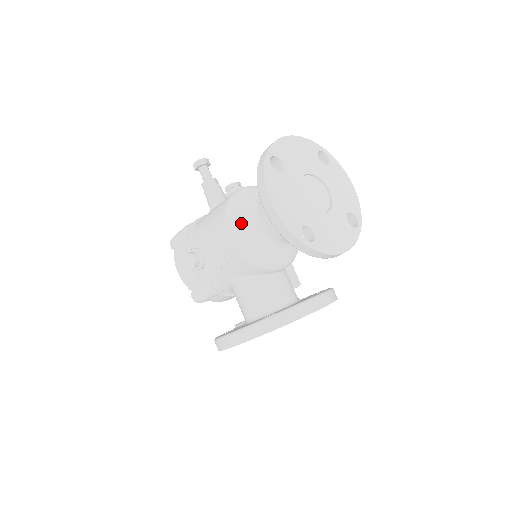
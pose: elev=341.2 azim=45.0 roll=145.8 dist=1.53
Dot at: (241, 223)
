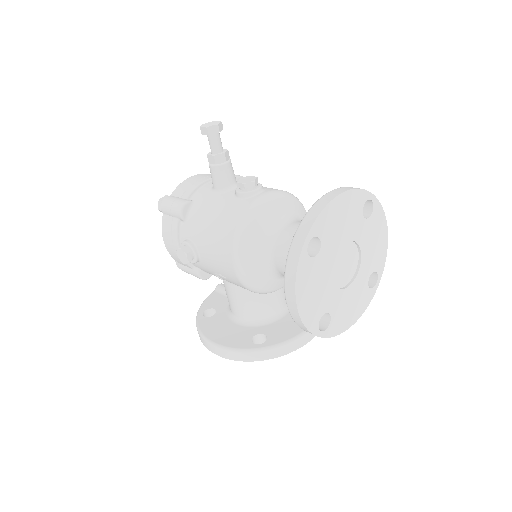
Dot at: (251, 257)
